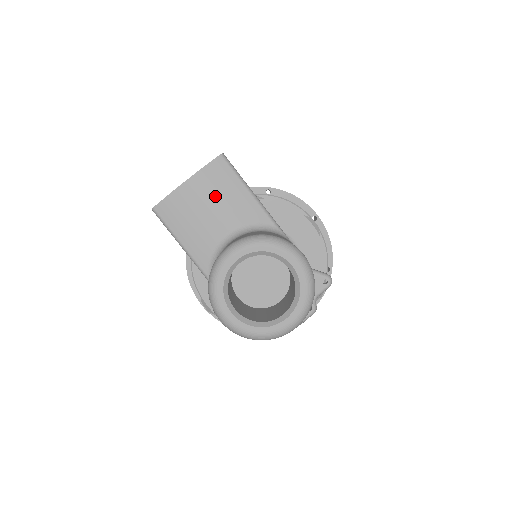
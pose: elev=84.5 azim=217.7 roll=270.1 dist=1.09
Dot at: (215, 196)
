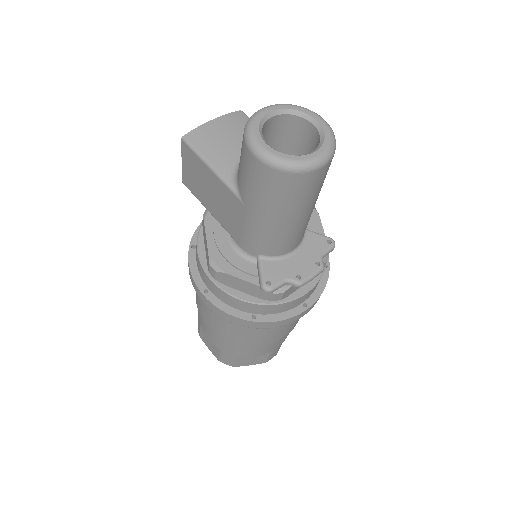
Dot at: (237, 130)
